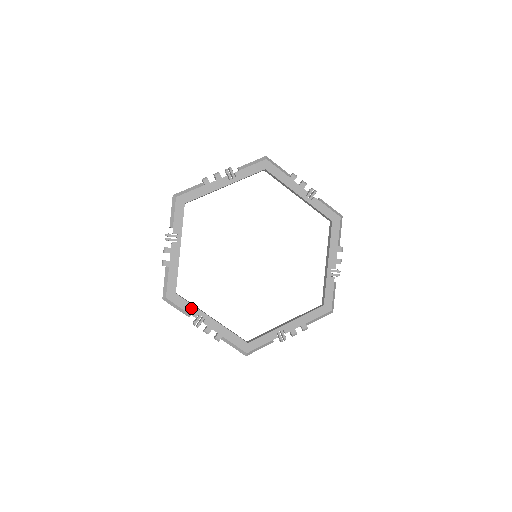
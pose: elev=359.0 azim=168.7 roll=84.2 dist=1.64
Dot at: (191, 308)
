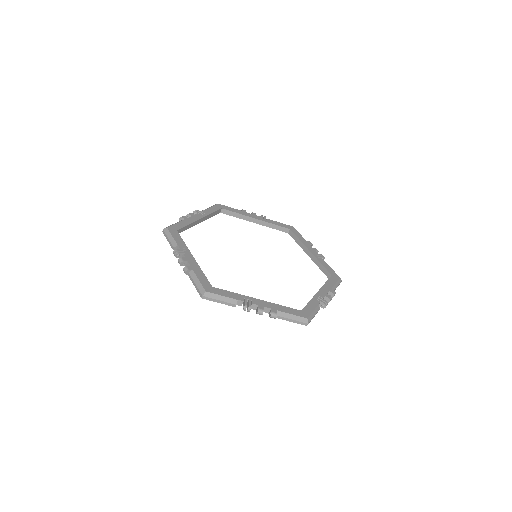
Dot at: (233, 295)
